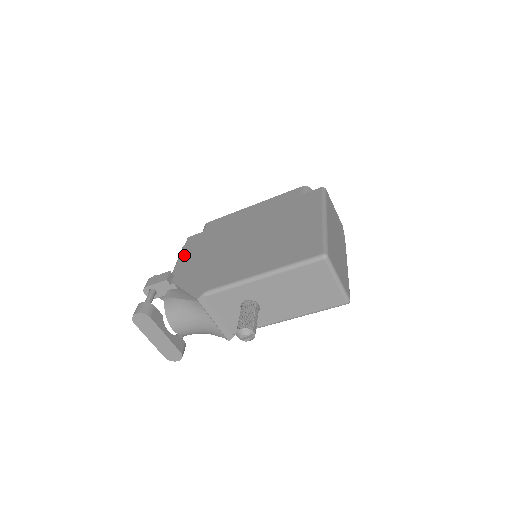
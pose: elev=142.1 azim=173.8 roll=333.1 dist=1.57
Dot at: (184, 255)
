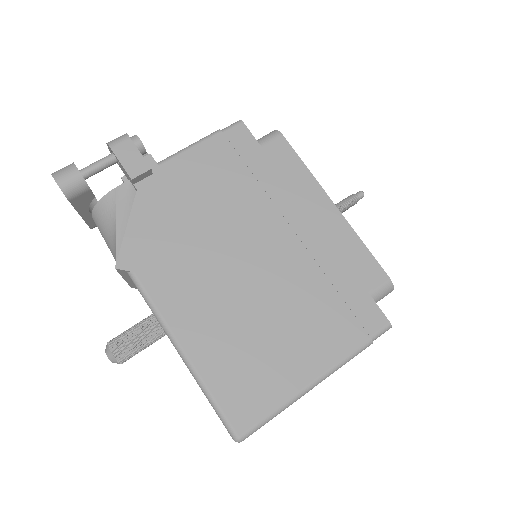
Dot at: (199, 154)
